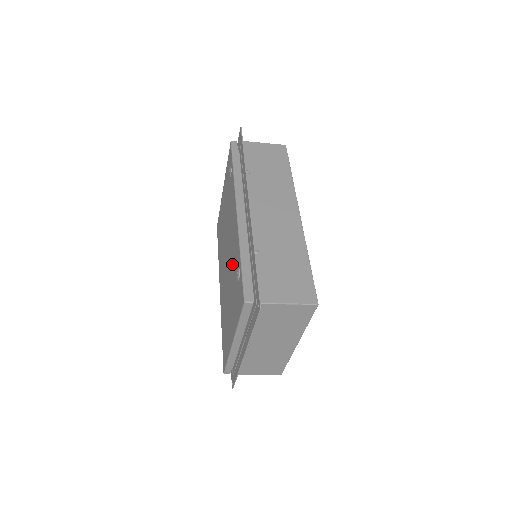
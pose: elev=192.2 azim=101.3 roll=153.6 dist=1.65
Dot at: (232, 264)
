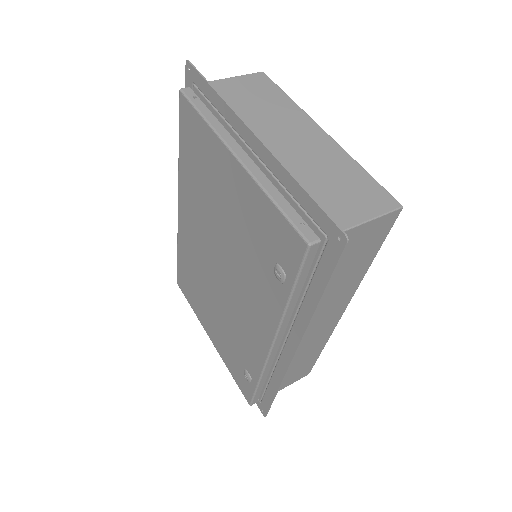
Dot at: (234, 326)
